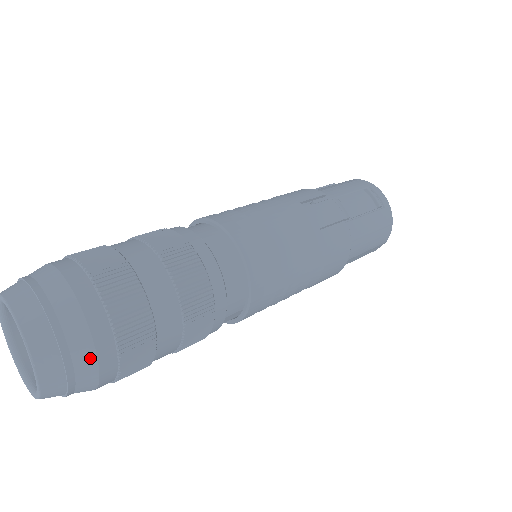
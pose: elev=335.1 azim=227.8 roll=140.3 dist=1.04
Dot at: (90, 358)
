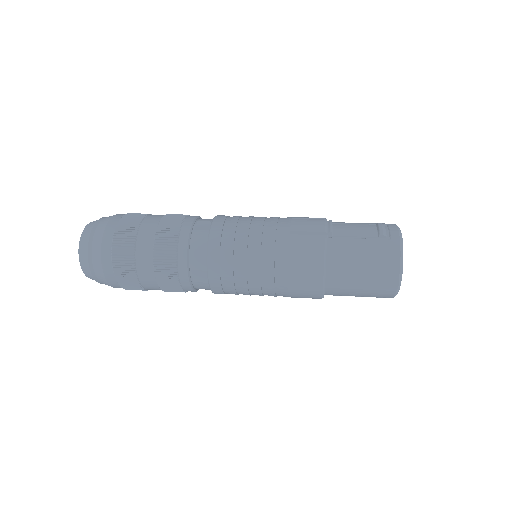
Dot at: (99, 247)
